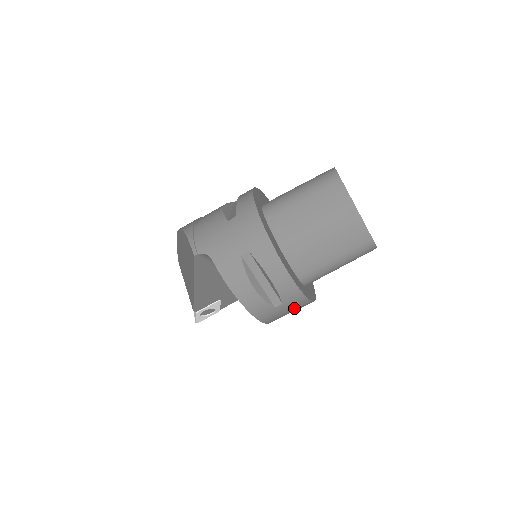
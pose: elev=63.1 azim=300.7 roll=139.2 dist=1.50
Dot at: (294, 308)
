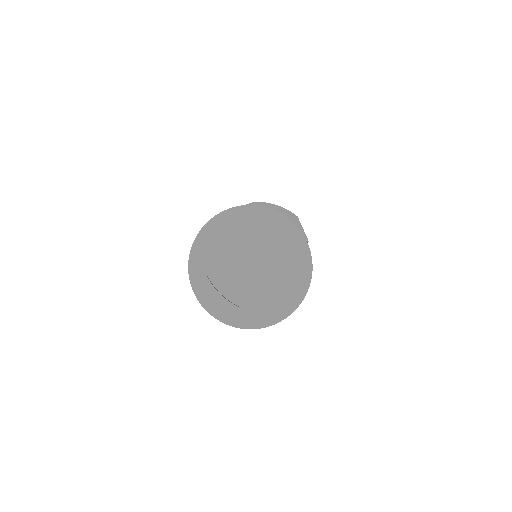
Dot at: occluded
